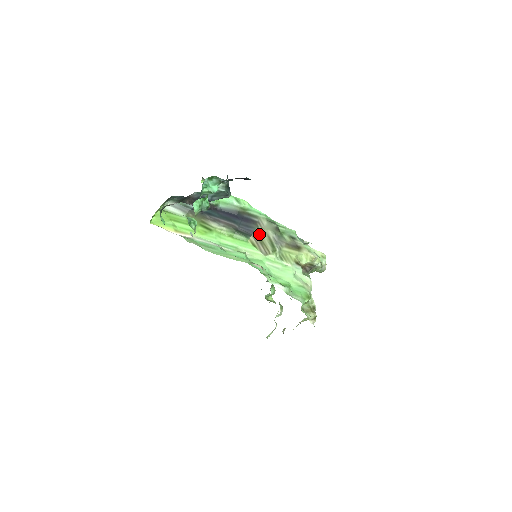
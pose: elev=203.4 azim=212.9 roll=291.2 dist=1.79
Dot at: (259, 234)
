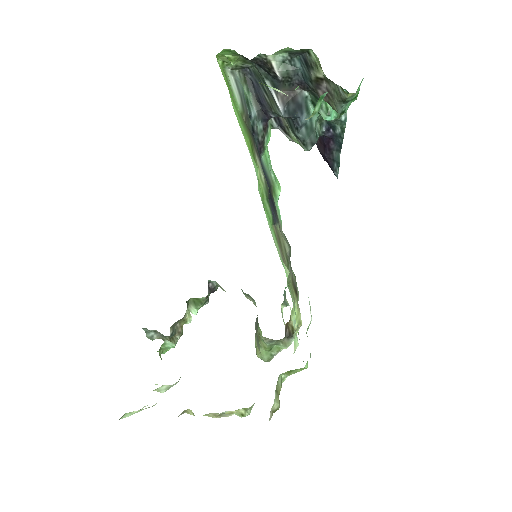
Dot at: (279, 233)
